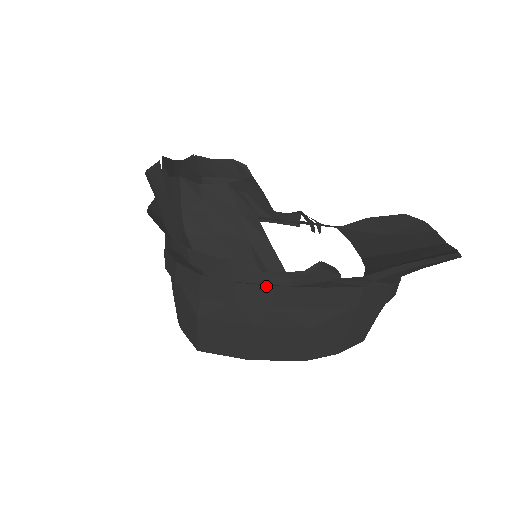
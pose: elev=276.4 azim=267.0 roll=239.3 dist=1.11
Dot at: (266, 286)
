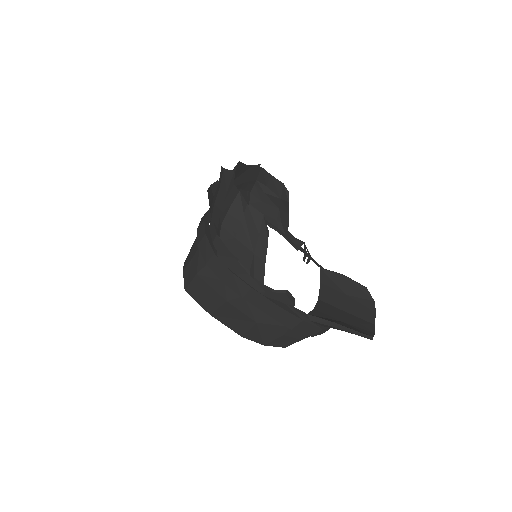
Dot at: (247, 285)
